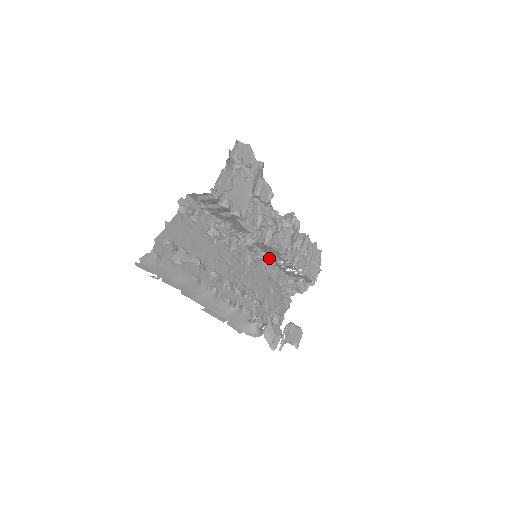
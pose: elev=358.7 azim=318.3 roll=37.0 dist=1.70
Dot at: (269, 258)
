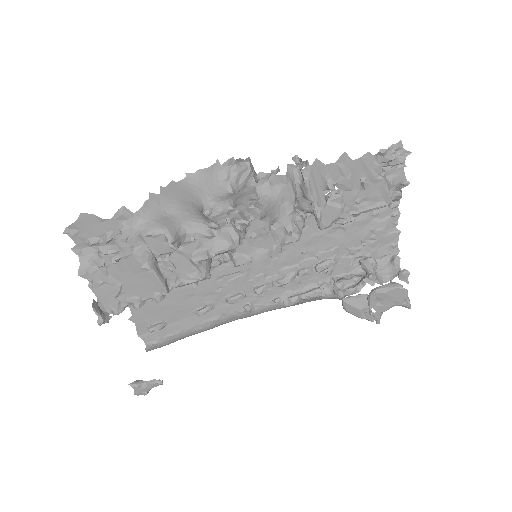
Dot at: occluded
